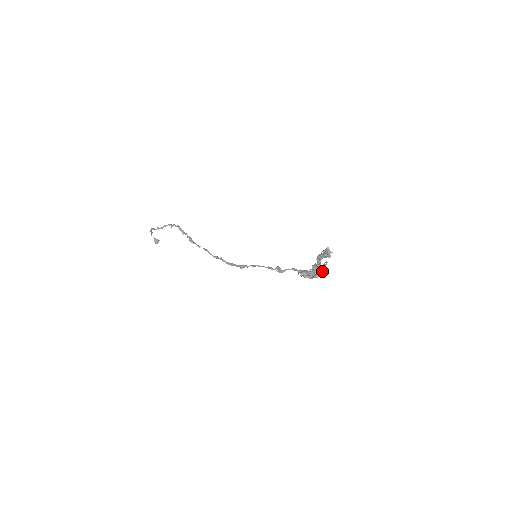
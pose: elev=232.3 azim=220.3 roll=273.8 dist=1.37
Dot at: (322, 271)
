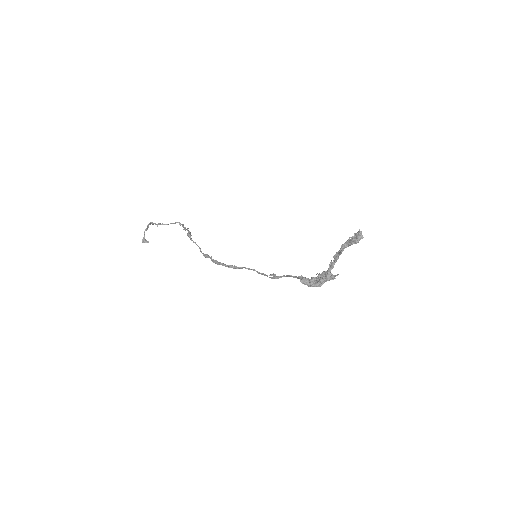
Dot at: (329, 278)
